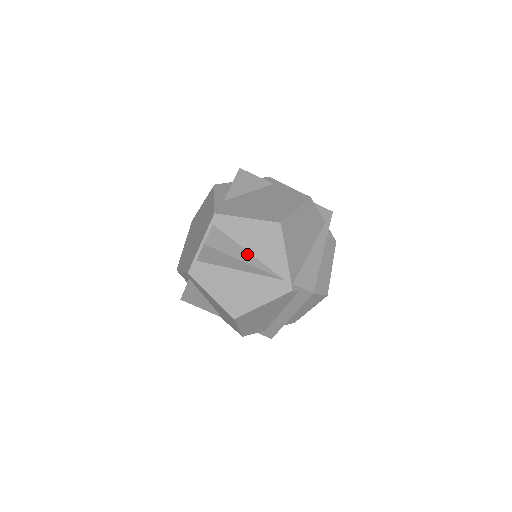
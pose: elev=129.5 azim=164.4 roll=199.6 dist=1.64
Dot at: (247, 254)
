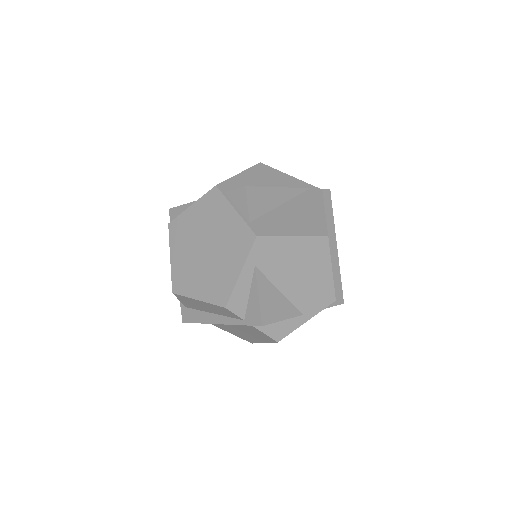
Dot at: occluded
